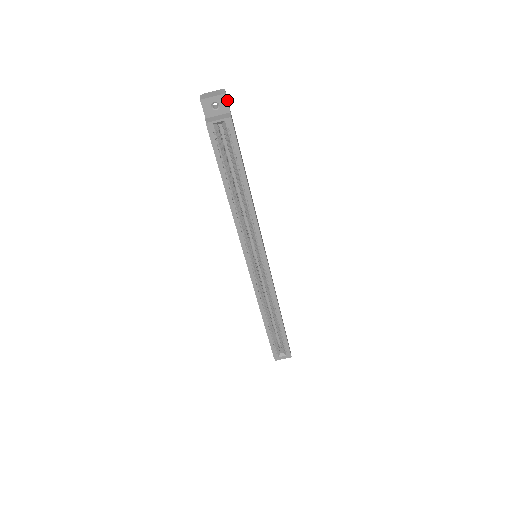
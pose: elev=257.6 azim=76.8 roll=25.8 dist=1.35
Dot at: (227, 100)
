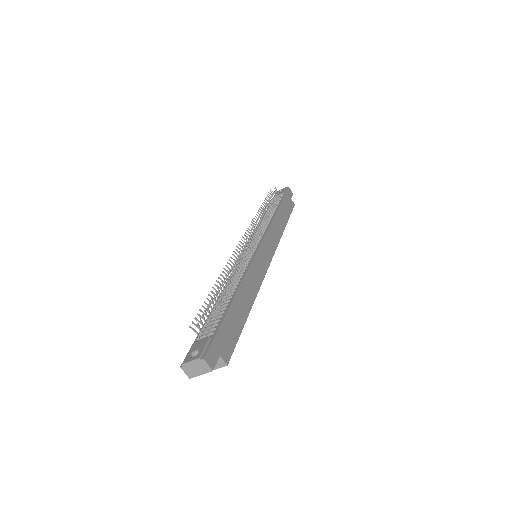
Dot at: occluded
